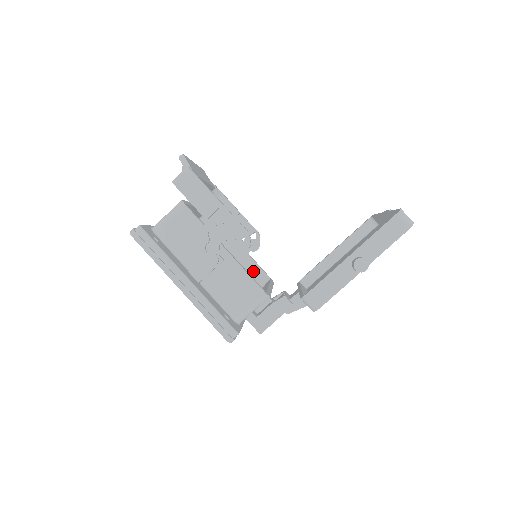
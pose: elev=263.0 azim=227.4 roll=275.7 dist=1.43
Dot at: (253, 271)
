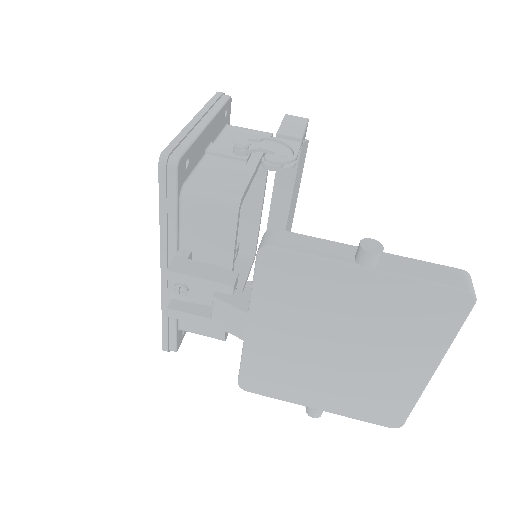
Dot at: occluded
